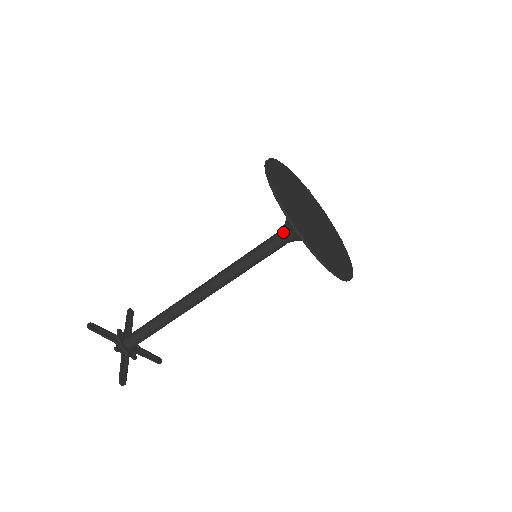
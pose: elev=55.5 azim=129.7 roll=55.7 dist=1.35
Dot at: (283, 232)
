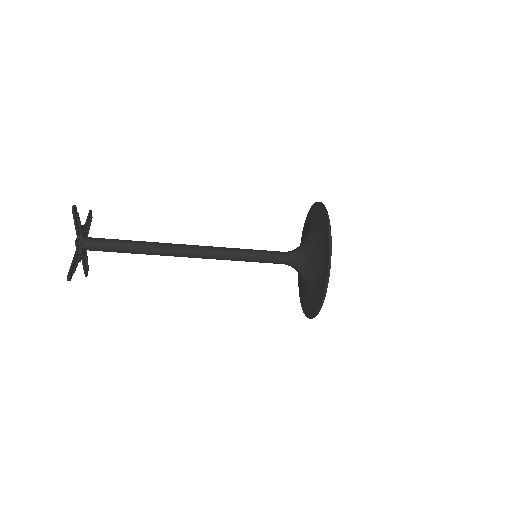
Dot at: (291, 256)
